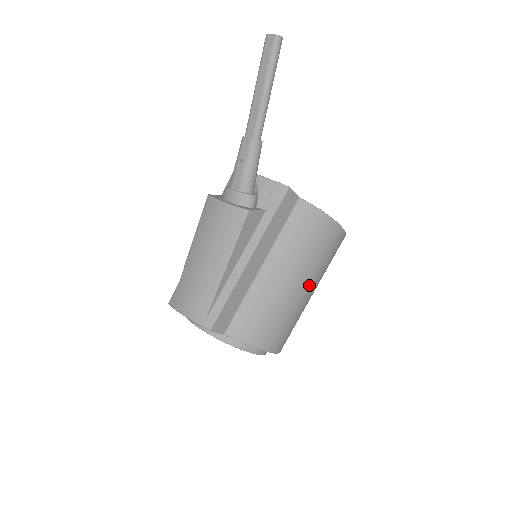
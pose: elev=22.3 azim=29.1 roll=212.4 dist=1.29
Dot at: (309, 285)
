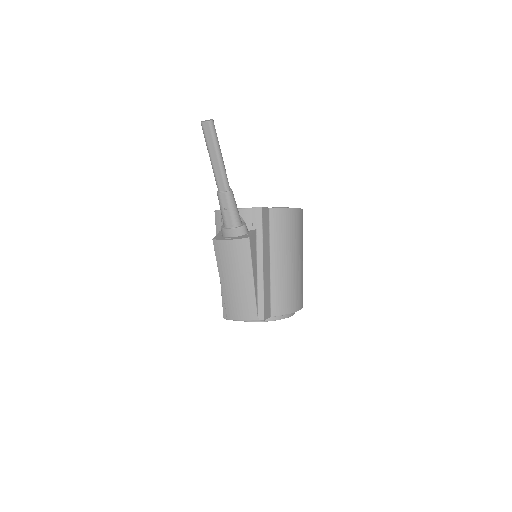
Dot at: (300, 256)
